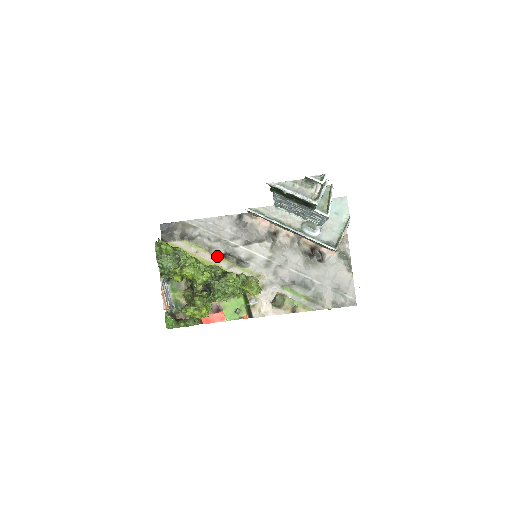
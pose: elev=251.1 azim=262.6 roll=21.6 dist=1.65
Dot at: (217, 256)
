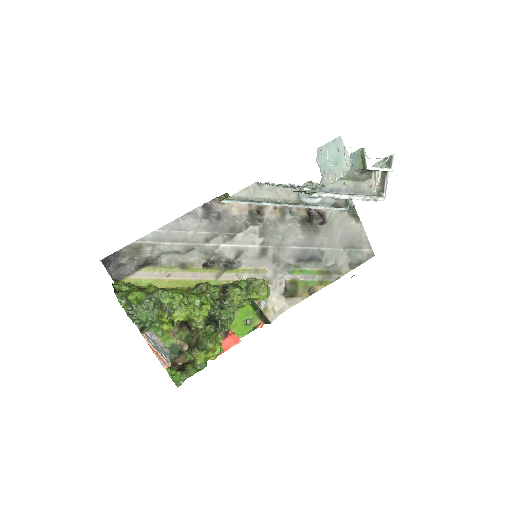
Dot at: (197, 269)
